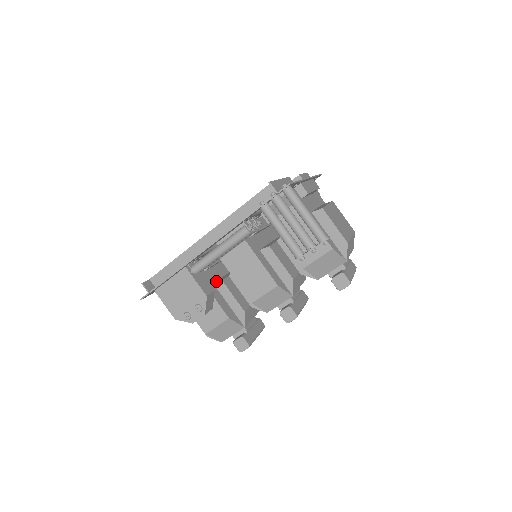
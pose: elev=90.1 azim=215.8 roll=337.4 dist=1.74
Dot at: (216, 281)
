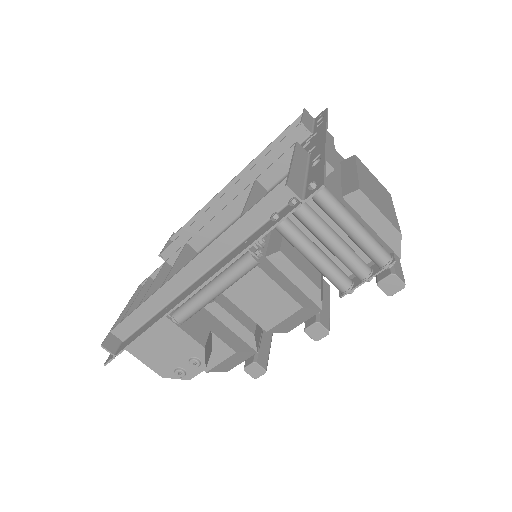
Dot at: occluded
